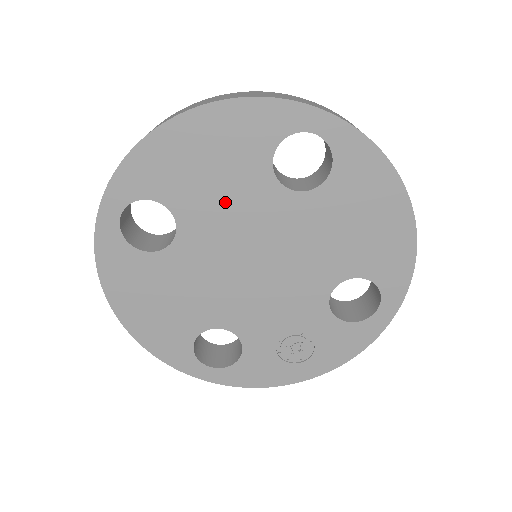
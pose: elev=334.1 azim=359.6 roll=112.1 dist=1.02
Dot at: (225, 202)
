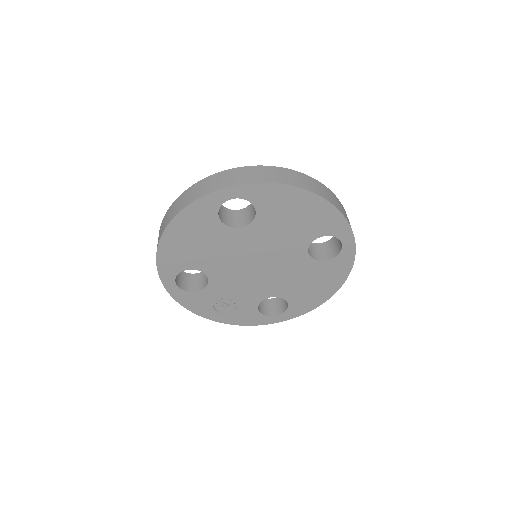
Dot at: (280, 235)
